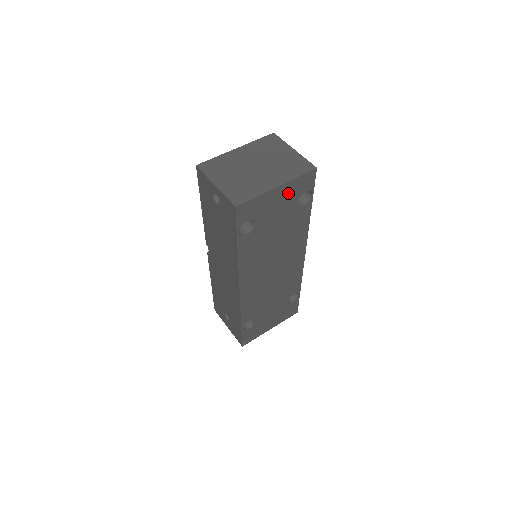
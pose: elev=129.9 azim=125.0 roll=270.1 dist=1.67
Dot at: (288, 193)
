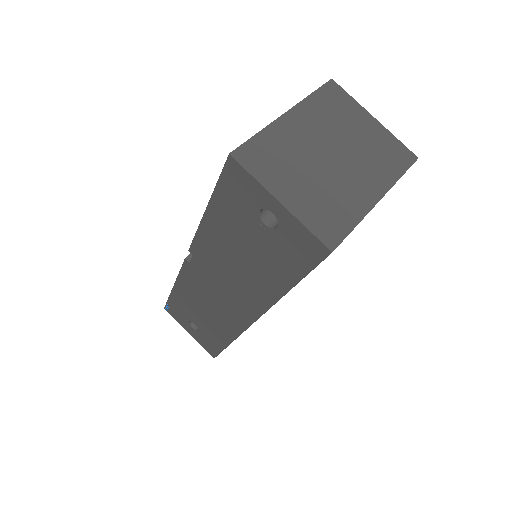
Dot at: occluded
